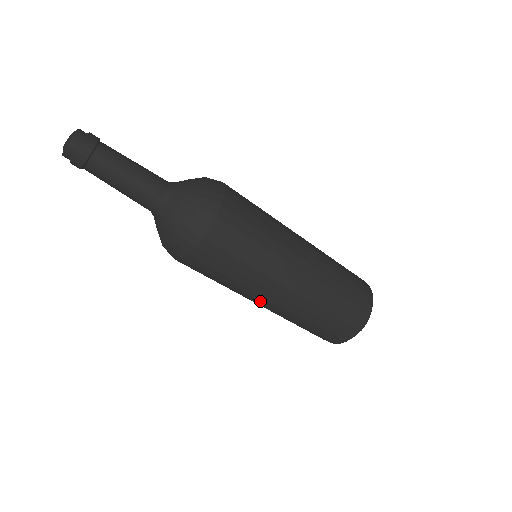
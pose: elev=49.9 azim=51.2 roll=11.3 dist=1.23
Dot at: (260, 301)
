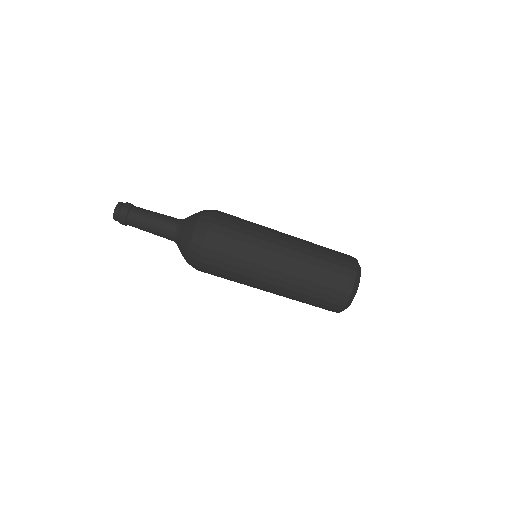
Dot at: (274, 252)
